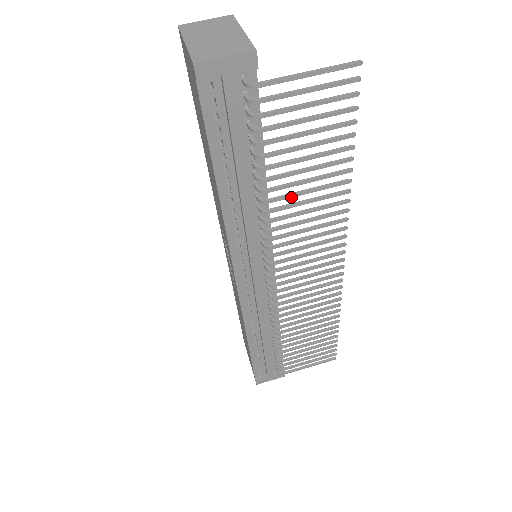
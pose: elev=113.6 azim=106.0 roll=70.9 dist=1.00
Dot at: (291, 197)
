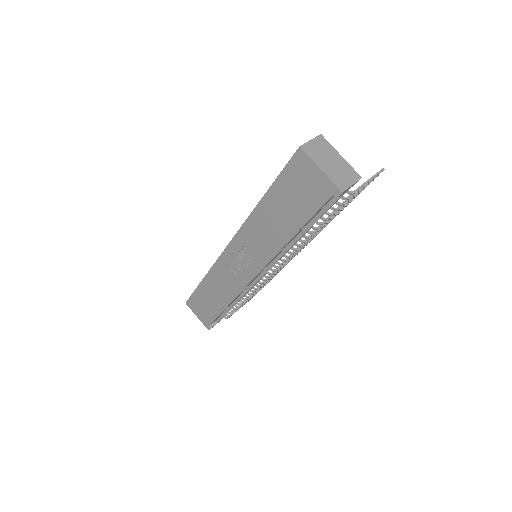
Dot at: occluded
